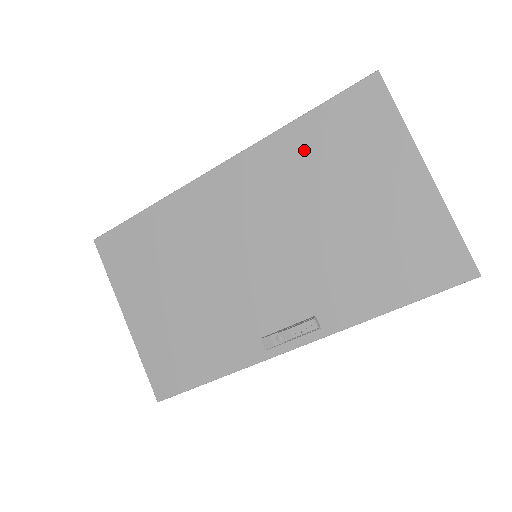
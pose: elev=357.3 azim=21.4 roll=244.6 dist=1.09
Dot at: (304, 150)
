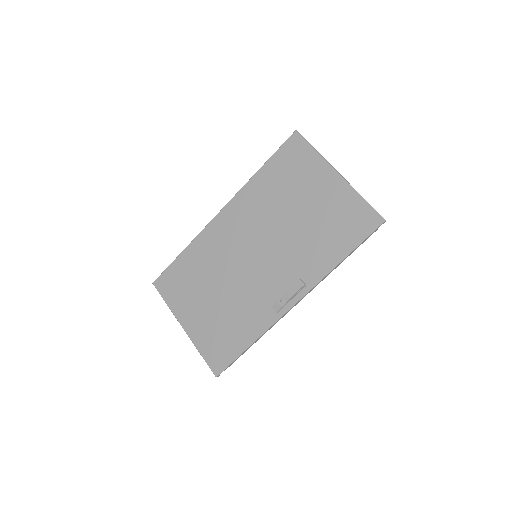
Dot at: (268, 185)
